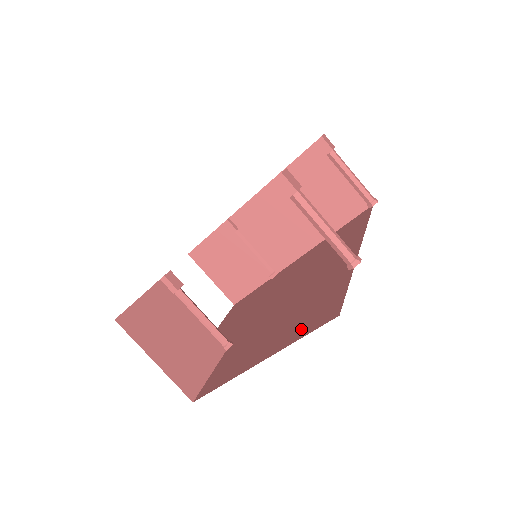
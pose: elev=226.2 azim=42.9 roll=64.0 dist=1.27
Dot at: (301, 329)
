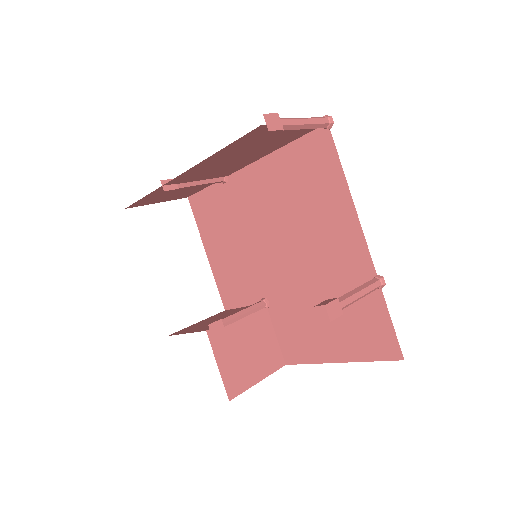
Dot at: (365, 348)
